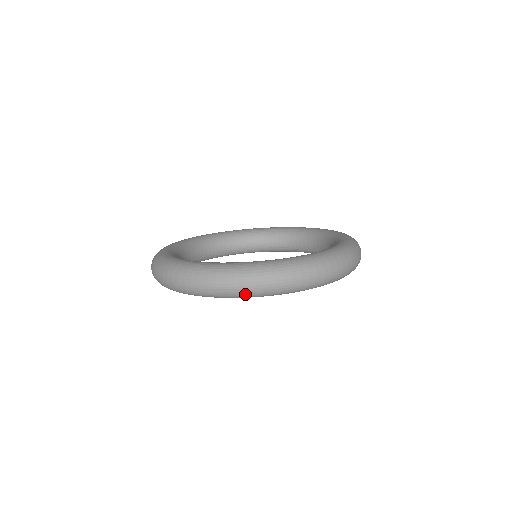
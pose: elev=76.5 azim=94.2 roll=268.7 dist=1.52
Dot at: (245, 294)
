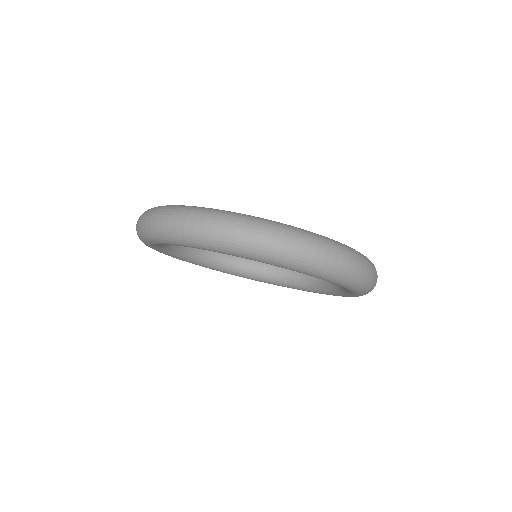
Dot at: (213, 240)
